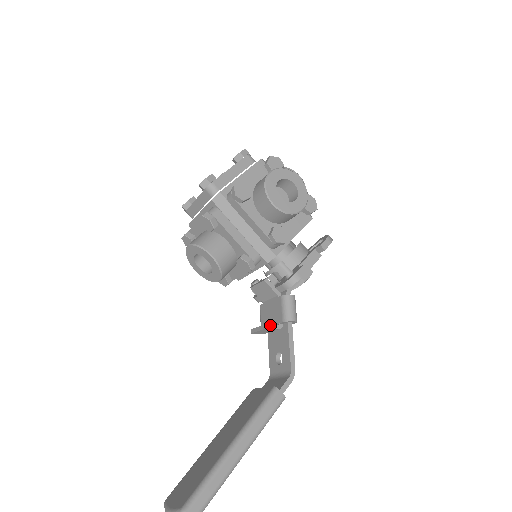
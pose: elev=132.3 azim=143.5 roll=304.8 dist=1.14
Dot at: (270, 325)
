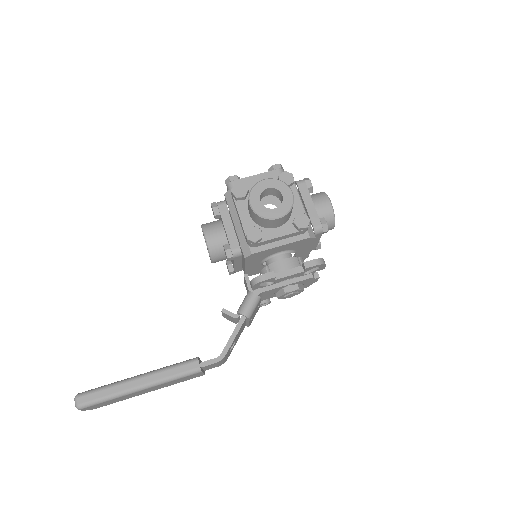
Dot at: (227, 311)
